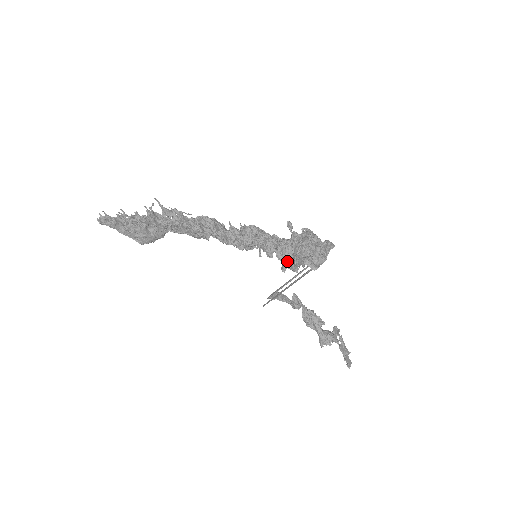
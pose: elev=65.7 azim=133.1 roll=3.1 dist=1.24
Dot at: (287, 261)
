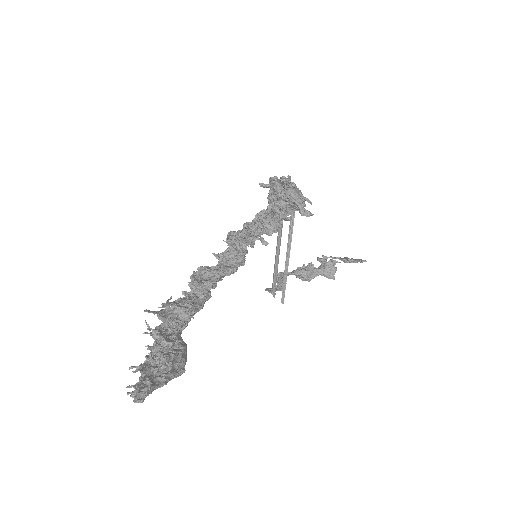
Dot at: (301, 207)
